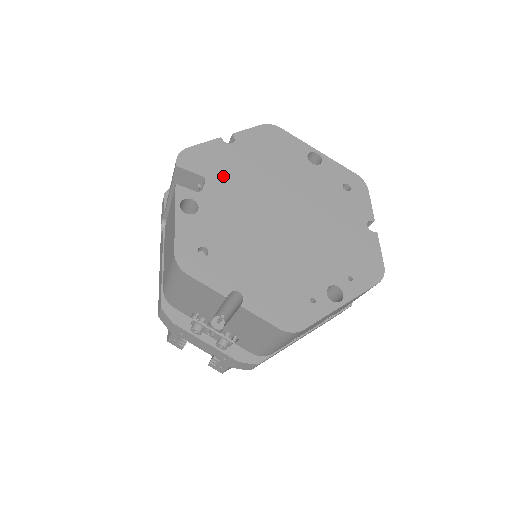
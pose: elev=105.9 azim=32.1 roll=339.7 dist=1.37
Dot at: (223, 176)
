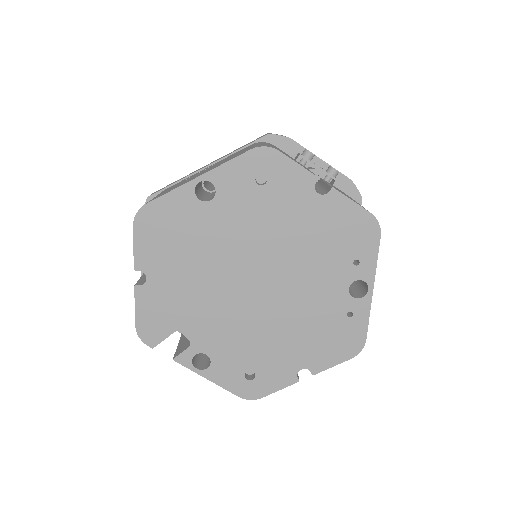
Dot at: (183, 313)
